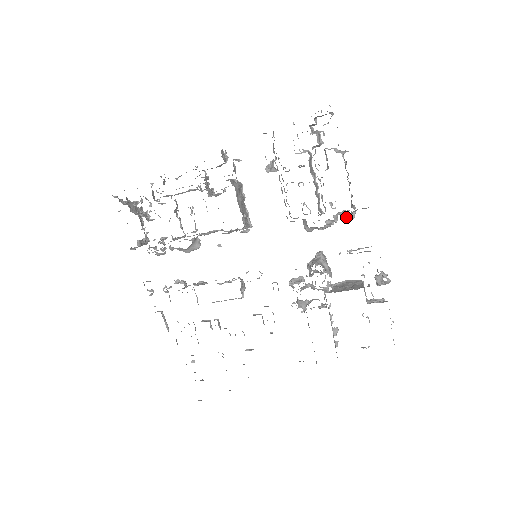
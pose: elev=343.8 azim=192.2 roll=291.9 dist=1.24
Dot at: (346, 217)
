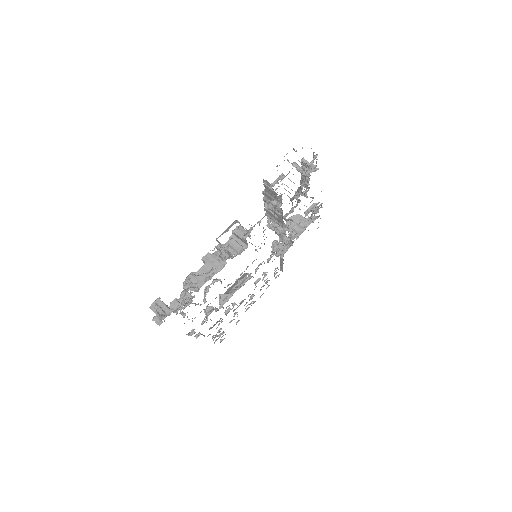
Dot at: occluded
